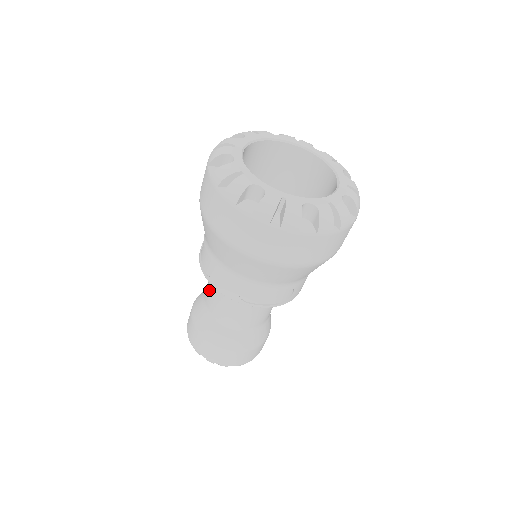
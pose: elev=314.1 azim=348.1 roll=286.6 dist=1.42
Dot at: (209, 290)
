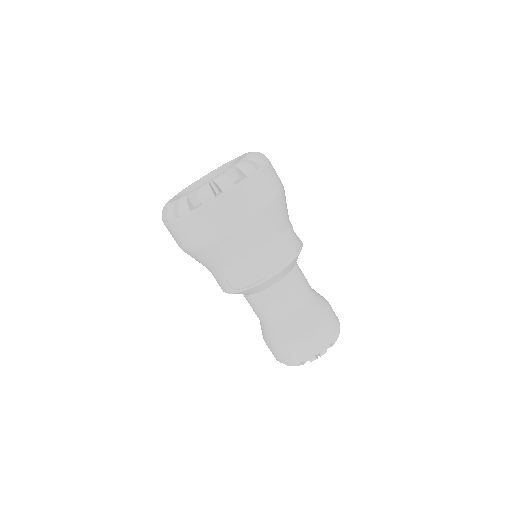
Dot at: occluded
